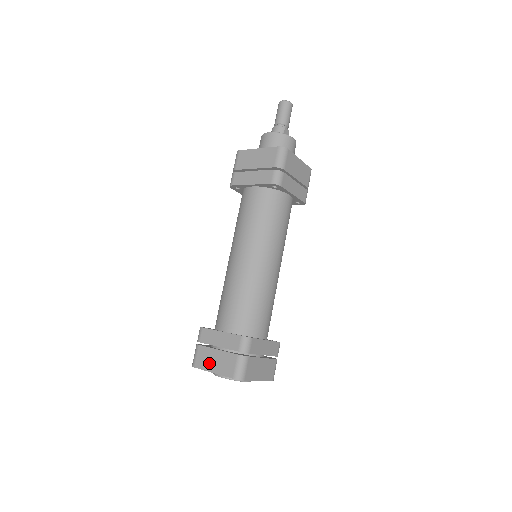
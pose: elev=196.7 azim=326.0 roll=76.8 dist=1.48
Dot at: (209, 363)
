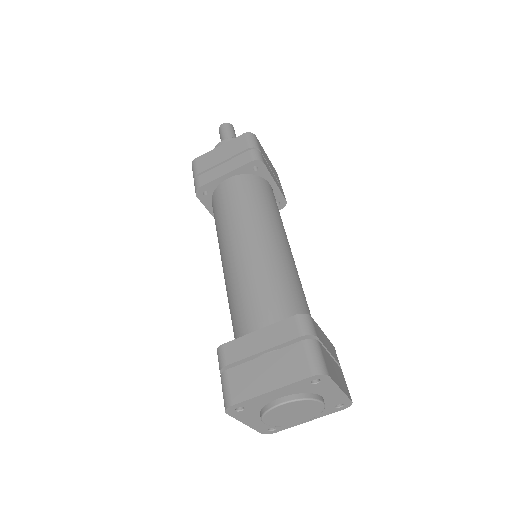
Dot at: (257, 382)
